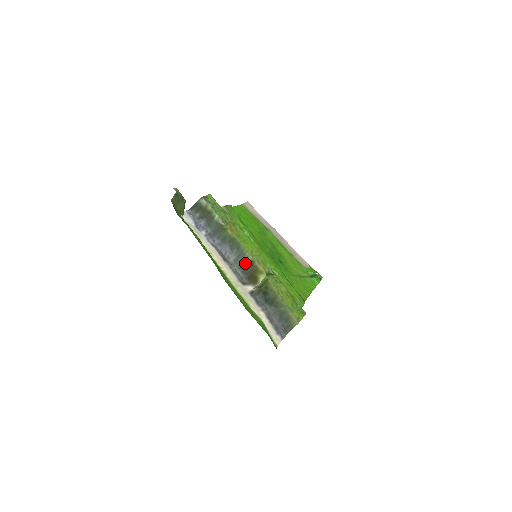
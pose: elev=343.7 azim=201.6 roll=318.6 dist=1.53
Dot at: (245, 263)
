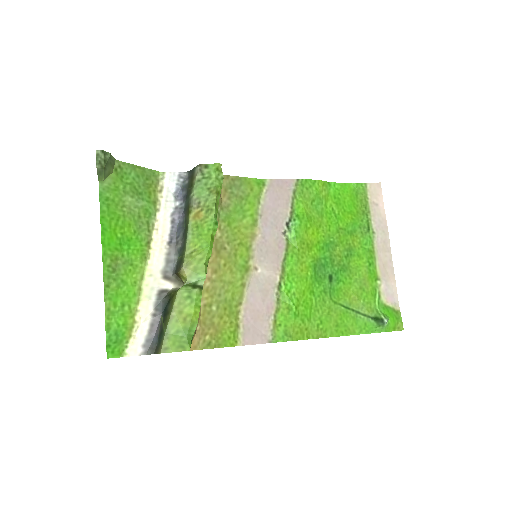
Dot at: (181, 258)
